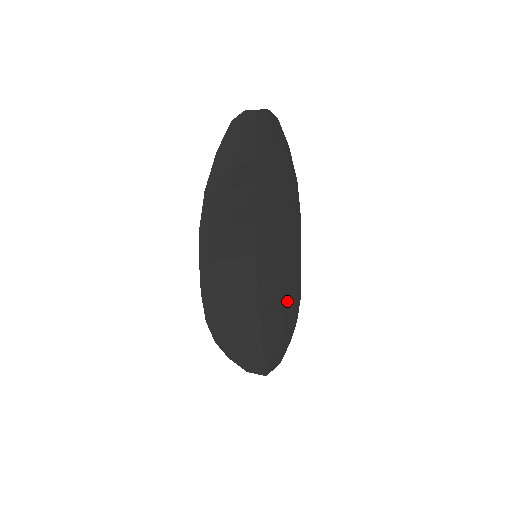
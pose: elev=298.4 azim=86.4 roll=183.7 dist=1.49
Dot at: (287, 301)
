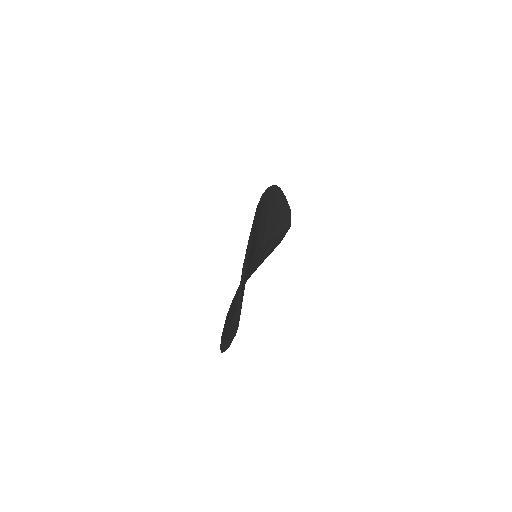
Dot at: (274, 205)
